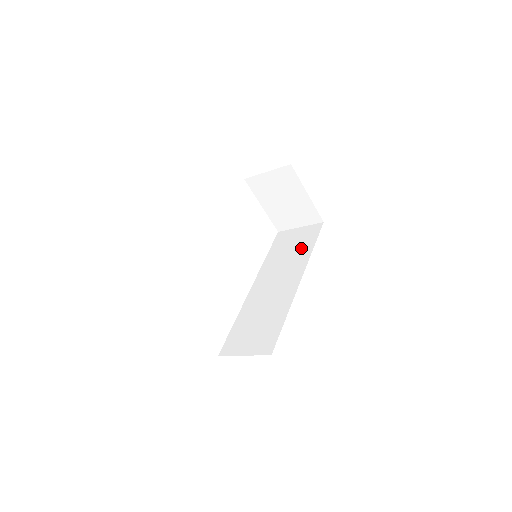
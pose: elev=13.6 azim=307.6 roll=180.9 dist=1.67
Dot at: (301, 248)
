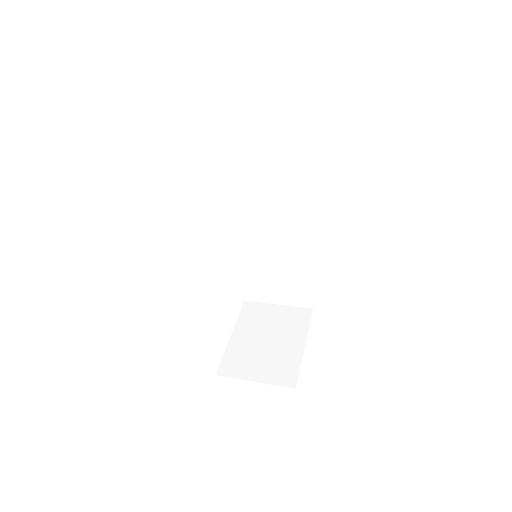
Dot at: (285, 163)
